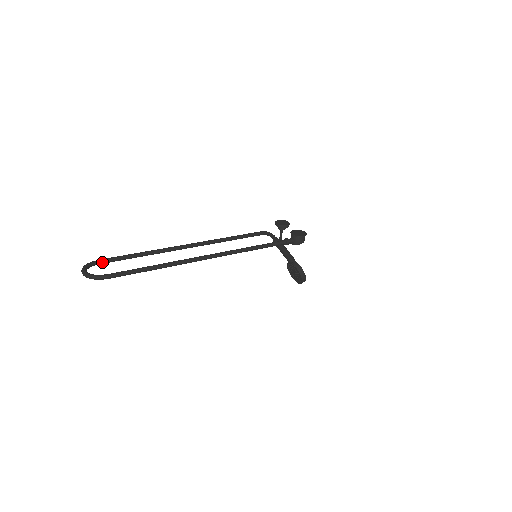
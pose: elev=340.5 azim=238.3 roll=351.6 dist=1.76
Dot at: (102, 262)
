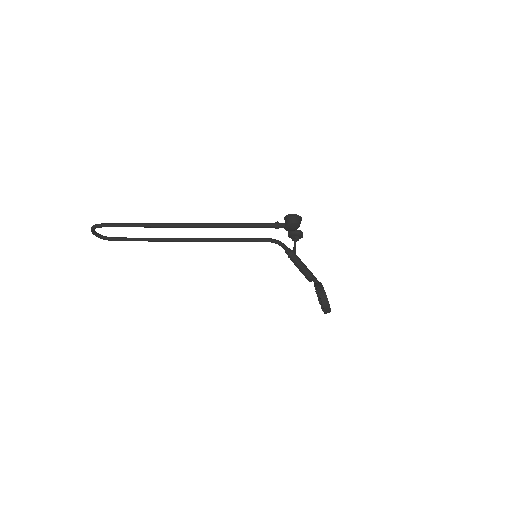
Dot at: (115, 238)
